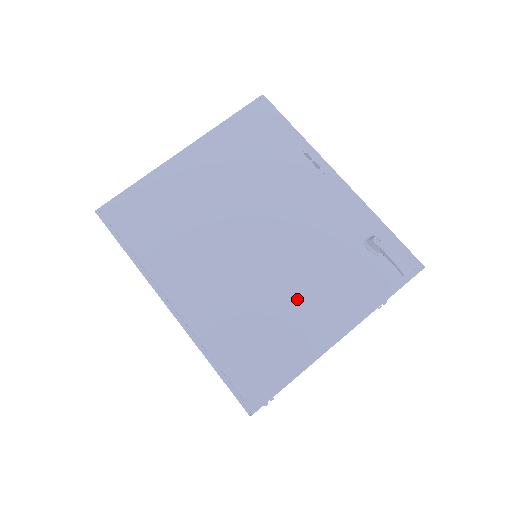
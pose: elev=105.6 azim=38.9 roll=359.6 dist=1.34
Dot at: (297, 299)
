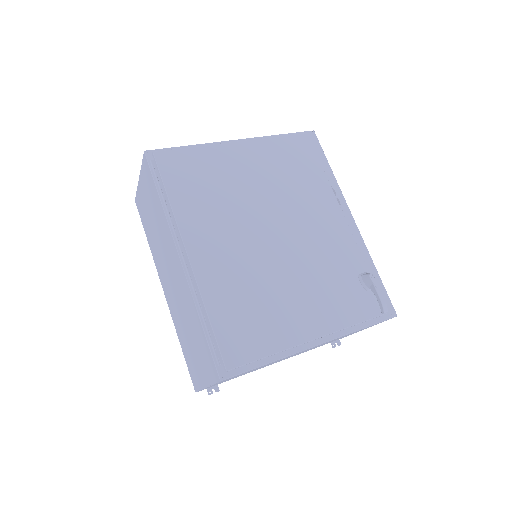
Dot at: (293, 297)
